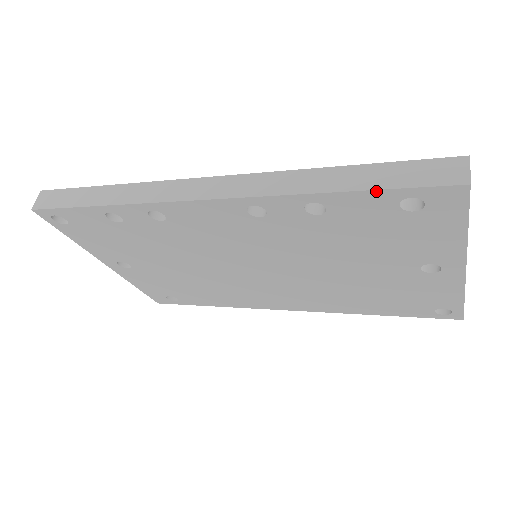
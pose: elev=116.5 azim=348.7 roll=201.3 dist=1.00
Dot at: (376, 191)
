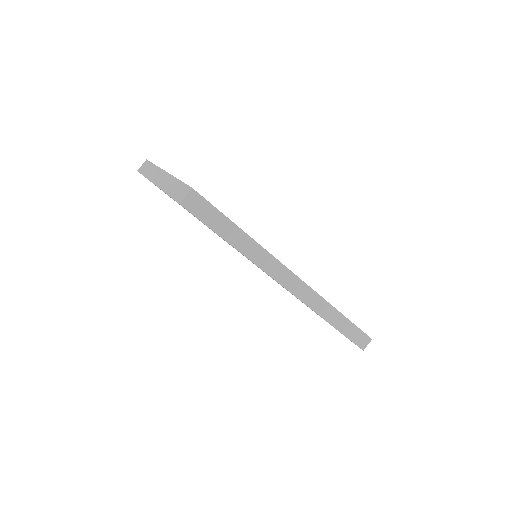
Dot at: occluded
